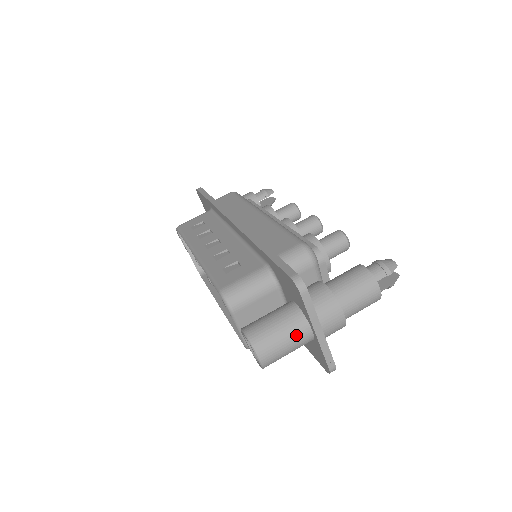
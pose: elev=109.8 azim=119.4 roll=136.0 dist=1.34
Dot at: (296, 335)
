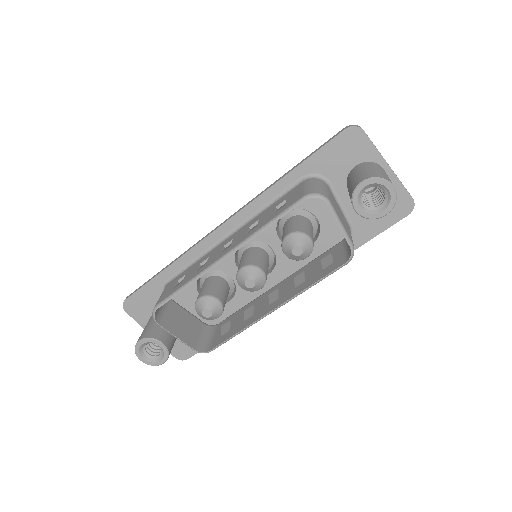
Dot at: (383, 170)
